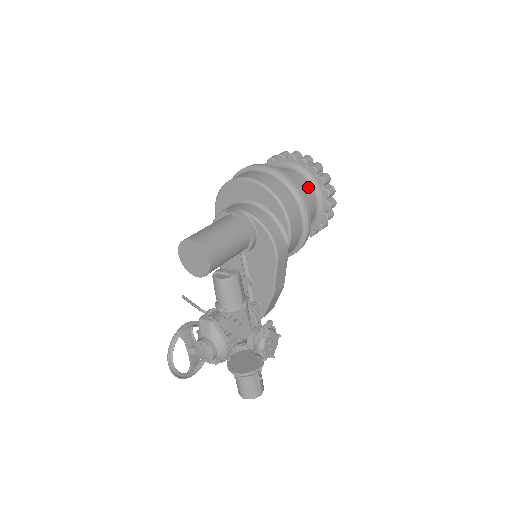
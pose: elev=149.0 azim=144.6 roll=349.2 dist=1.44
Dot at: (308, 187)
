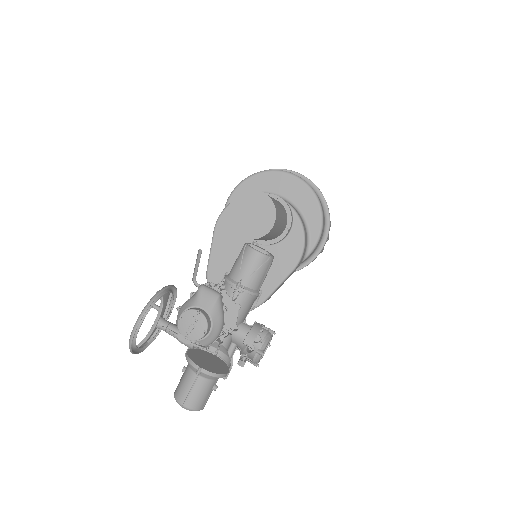
Dot at: occluded
